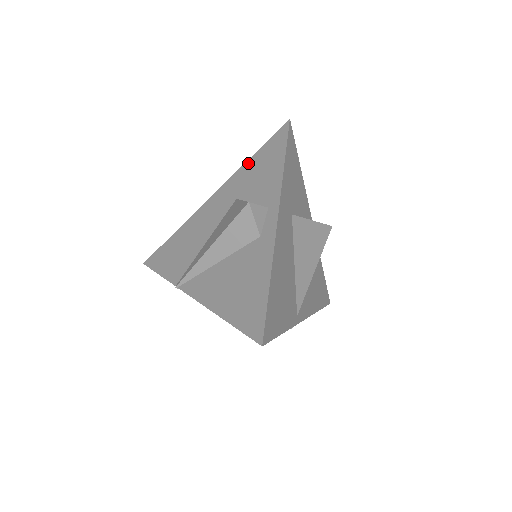
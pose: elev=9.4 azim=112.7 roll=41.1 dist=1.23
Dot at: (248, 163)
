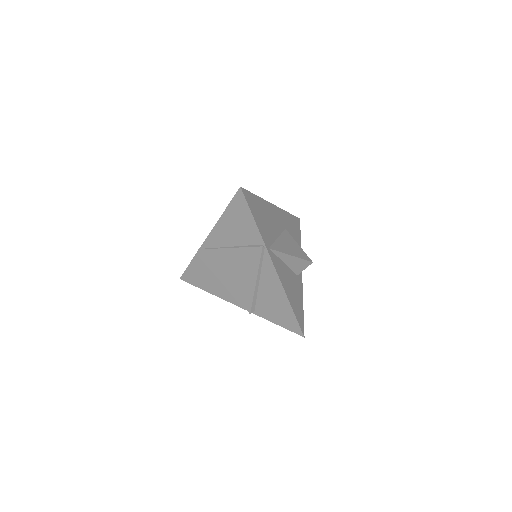
Dot at: occluded
